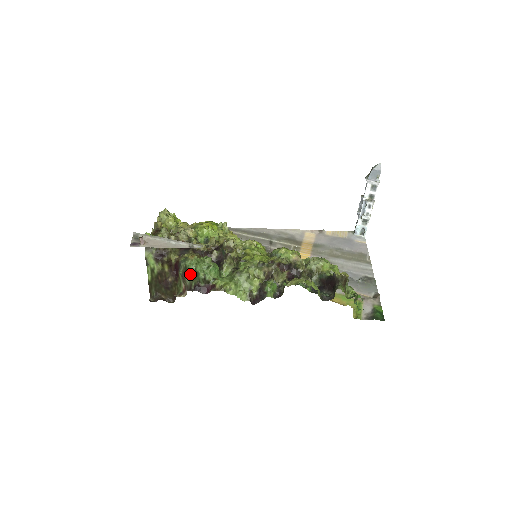
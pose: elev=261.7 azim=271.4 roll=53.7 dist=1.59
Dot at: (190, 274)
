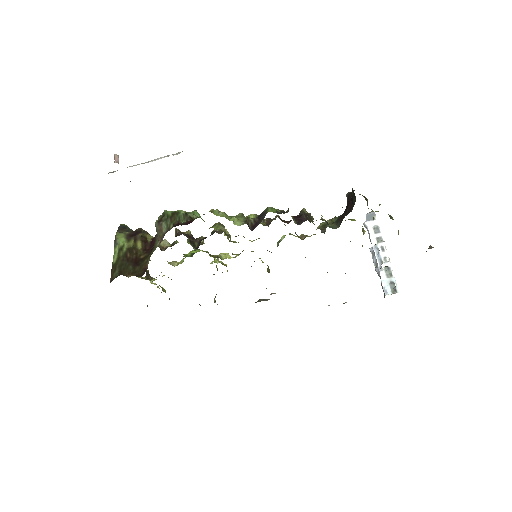
Dot at: (168, 217)
